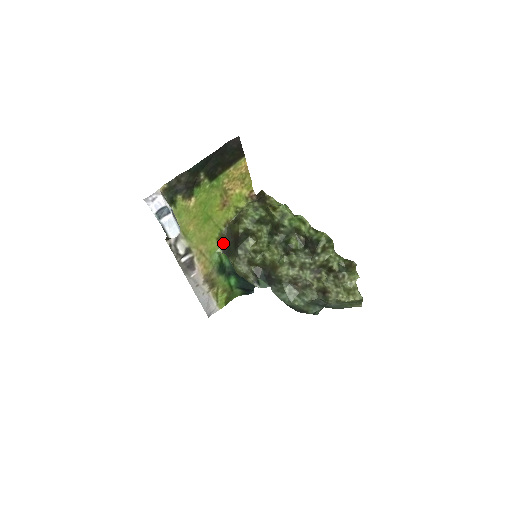
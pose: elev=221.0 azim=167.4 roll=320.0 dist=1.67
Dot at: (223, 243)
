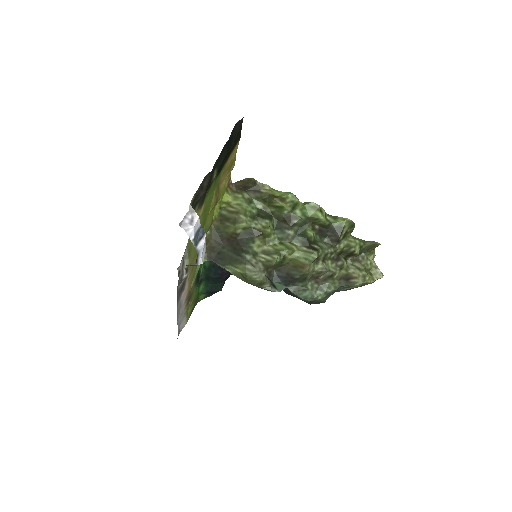
Dot at: (207, 249)
